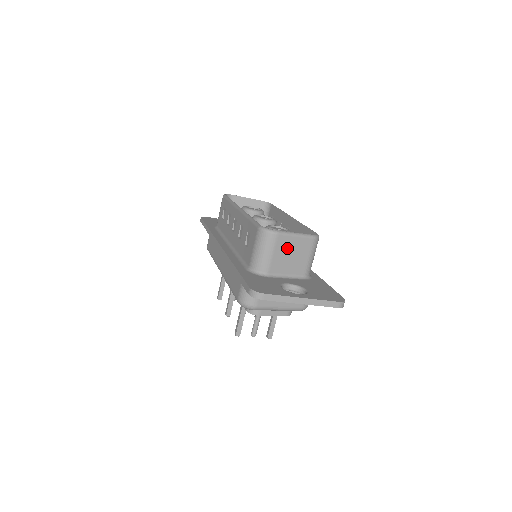
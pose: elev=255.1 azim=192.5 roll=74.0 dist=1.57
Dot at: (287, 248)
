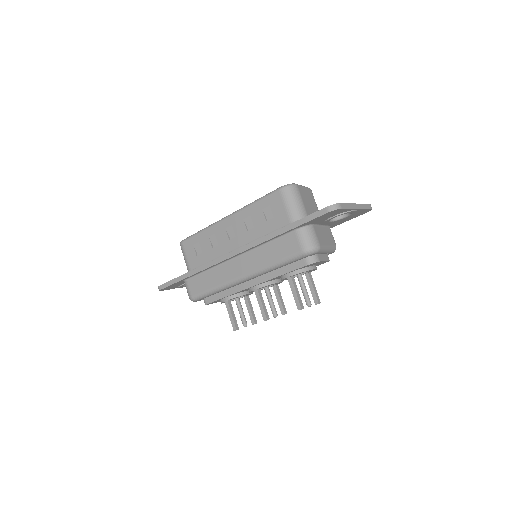
Dot at: (305, 197)
